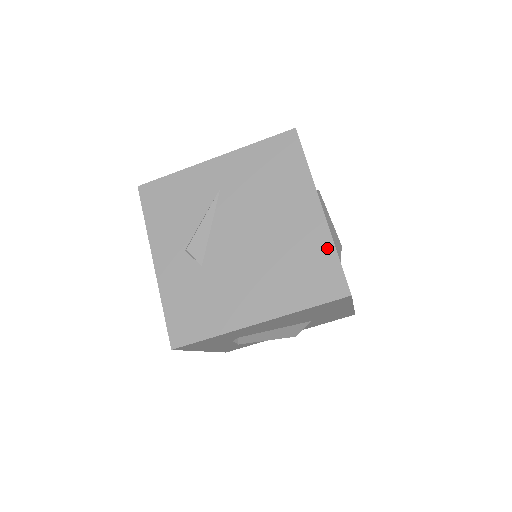
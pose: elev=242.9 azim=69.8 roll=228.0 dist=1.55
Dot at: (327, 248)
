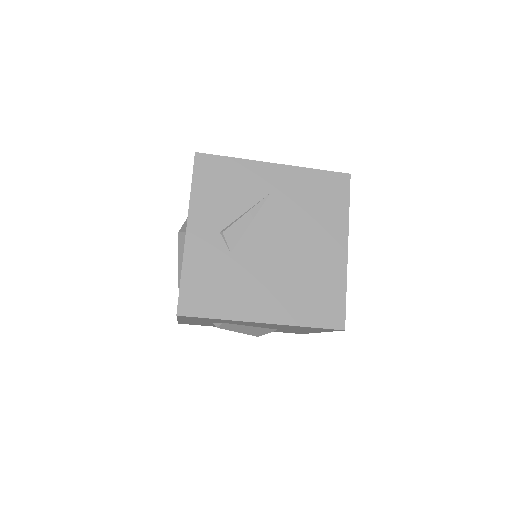
Dot at: (340, 284)
